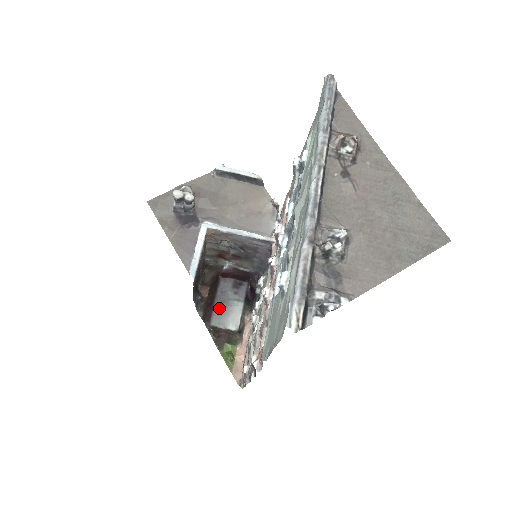
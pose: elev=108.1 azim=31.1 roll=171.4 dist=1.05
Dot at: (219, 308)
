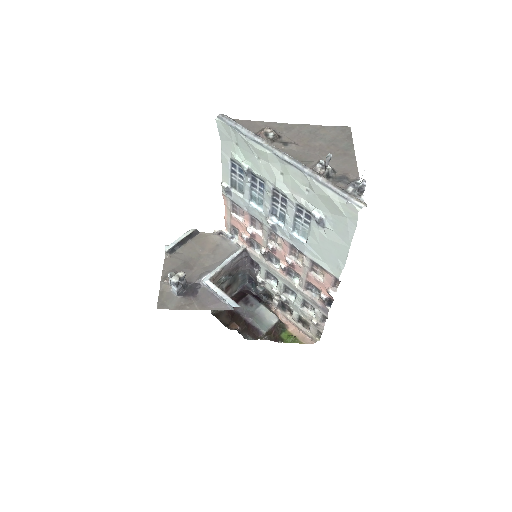
Dot at: (256, 321)
